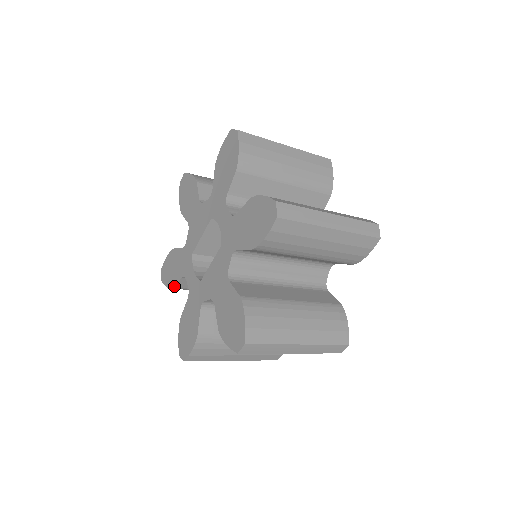
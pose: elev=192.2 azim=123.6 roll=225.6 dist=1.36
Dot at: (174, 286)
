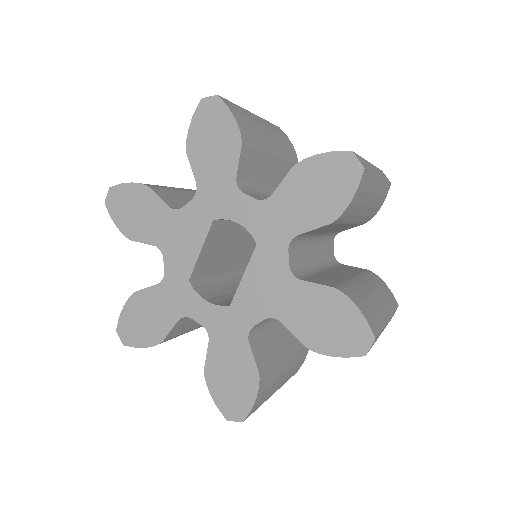
Dot at: (164, 339)
